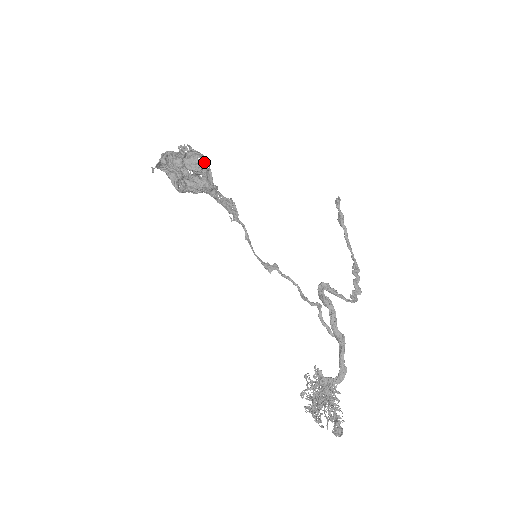
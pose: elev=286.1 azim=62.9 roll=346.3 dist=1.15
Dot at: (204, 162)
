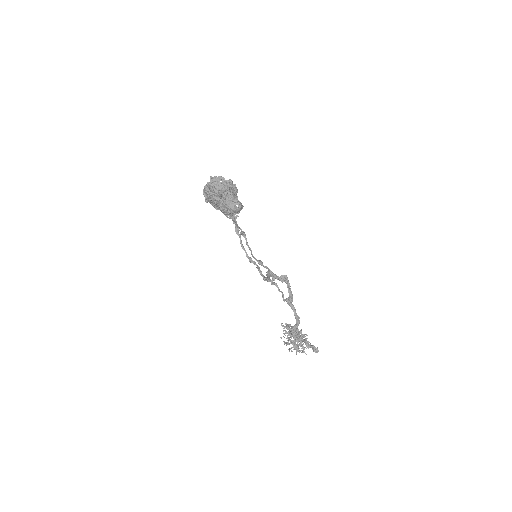
Dot at: (237, 190)
